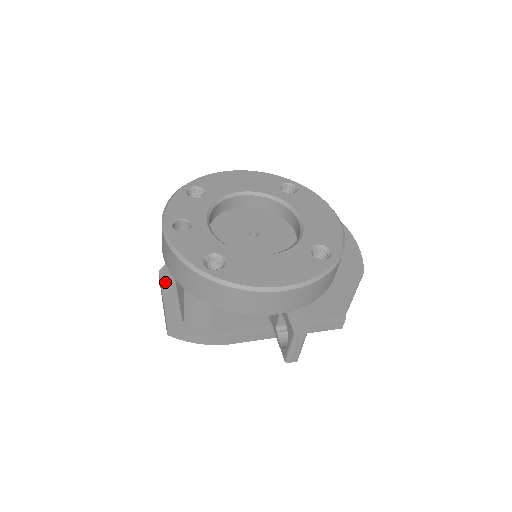
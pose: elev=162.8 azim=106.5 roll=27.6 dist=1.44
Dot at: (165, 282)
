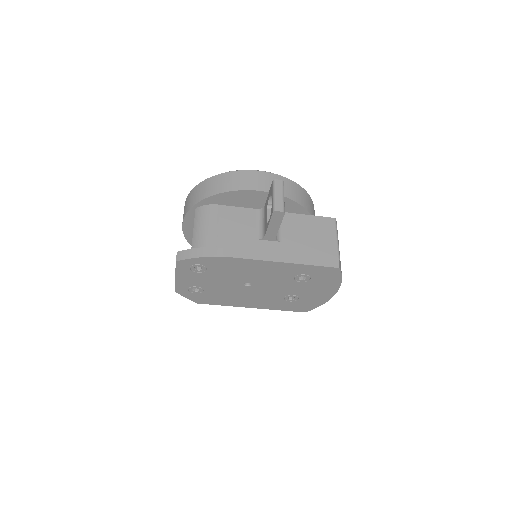
Dot at: occluded
